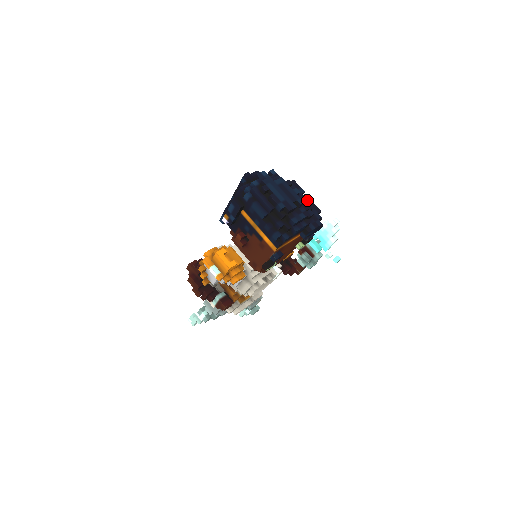
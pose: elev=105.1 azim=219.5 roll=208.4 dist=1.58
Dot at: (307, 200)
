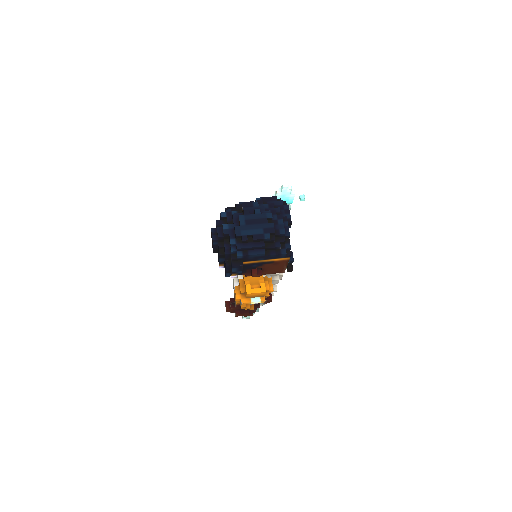
Dot at: (261, 202)
